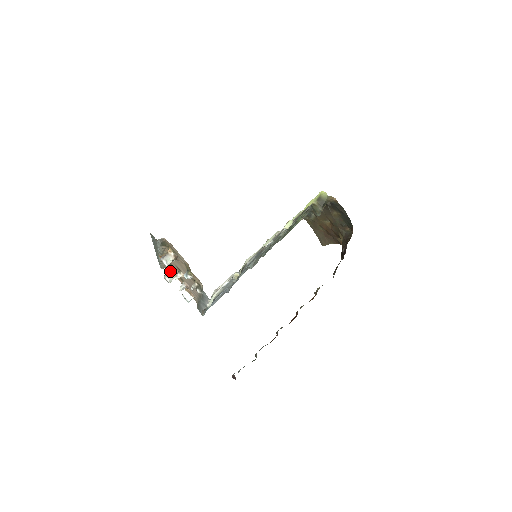
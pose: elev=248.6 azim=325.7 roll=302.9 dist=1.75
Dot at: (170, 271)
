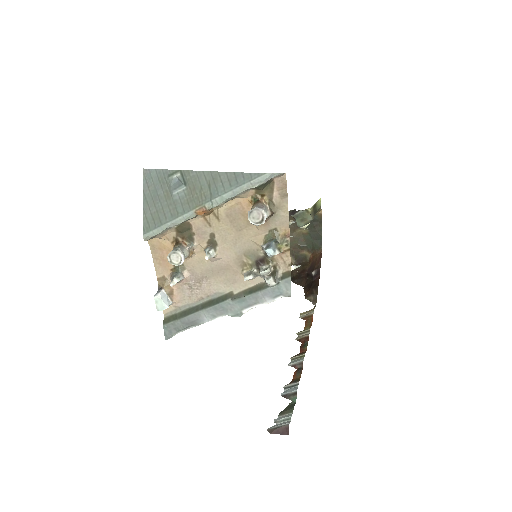
Dot at: (183, 244)
